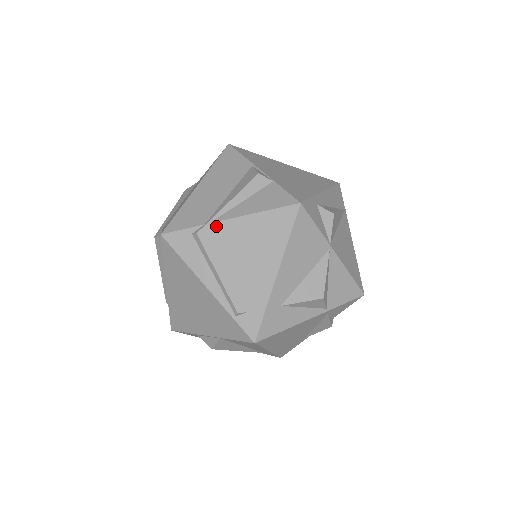
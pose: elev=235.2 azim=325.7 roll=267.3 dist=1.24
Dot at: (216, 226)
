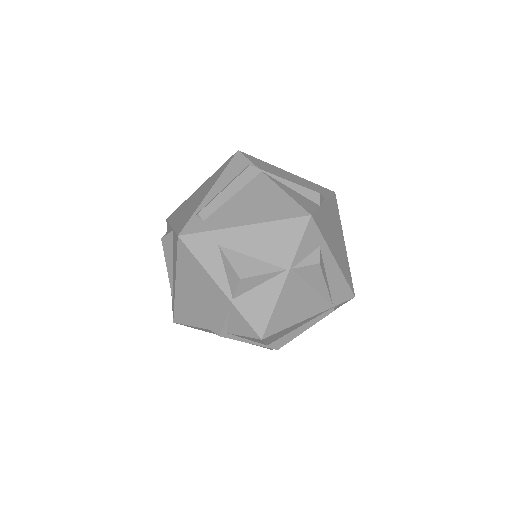
Dot at: (262, 175)
